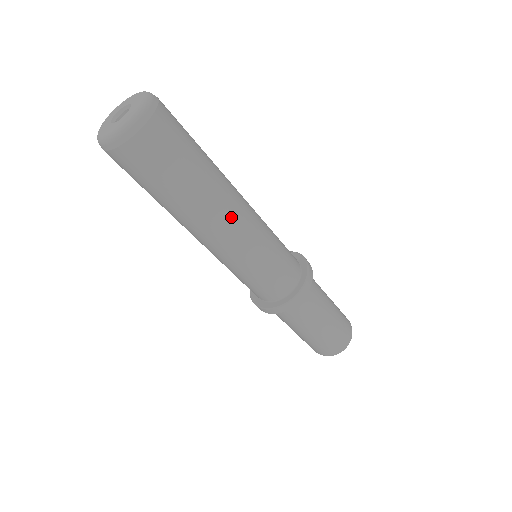
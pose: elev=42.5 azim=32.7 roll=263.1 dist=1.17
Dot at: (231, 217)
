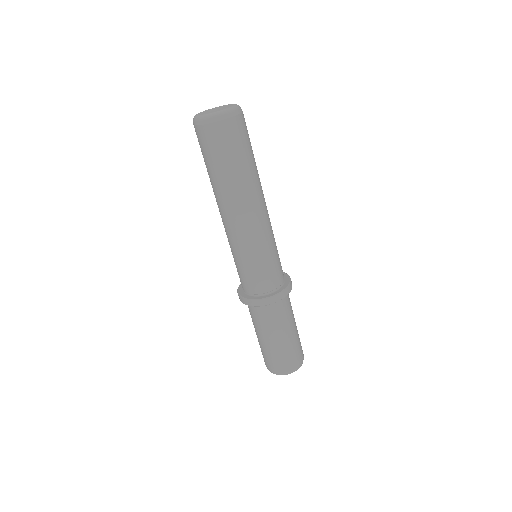
Dot at: (262, 204)
